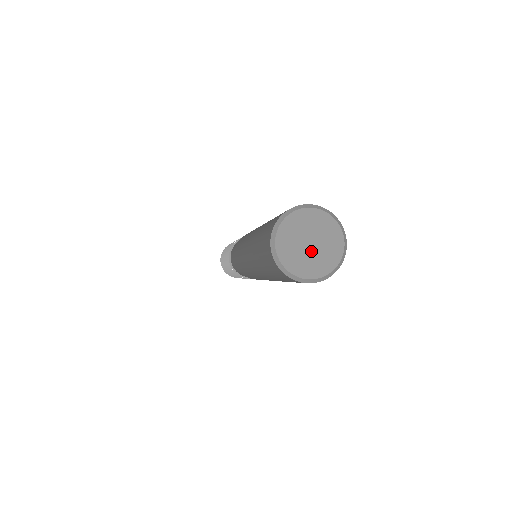
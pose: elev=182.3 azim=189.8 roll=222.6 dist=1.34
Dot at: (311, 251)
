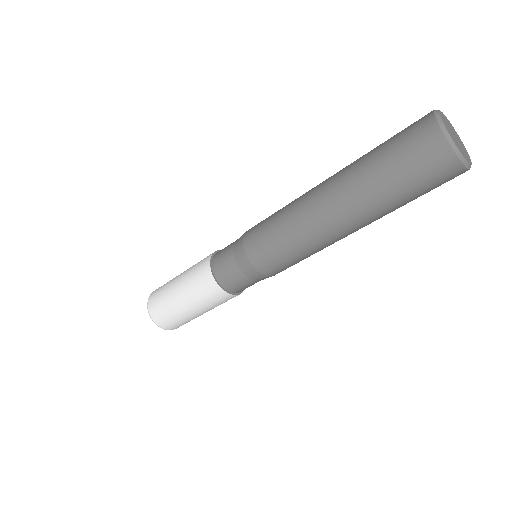
Dot at: (457, 142)
